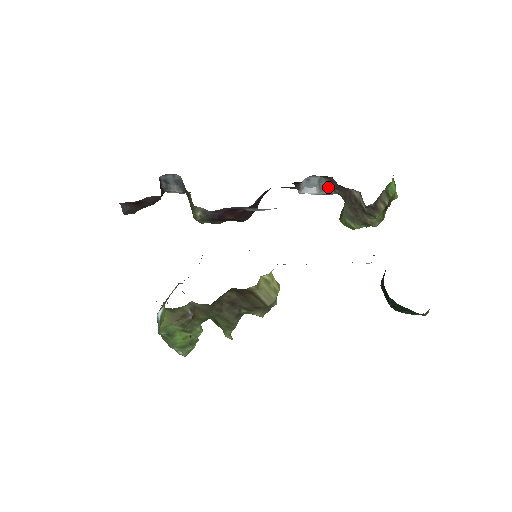
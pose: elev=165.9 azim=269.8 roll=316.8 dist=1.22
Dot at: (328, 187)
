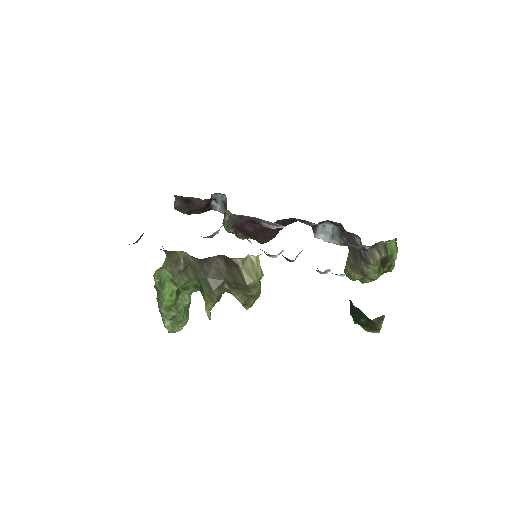
Dot at: (339, 235)
